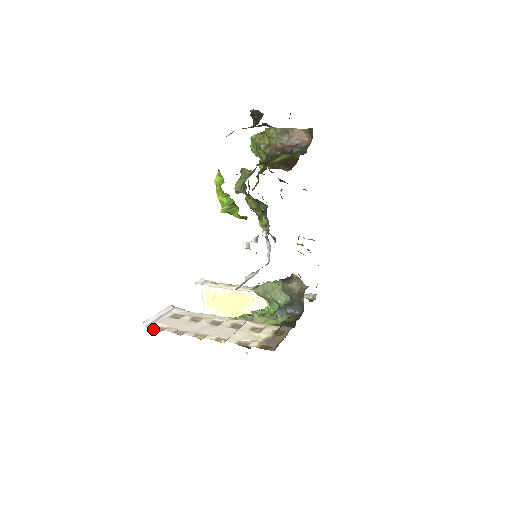
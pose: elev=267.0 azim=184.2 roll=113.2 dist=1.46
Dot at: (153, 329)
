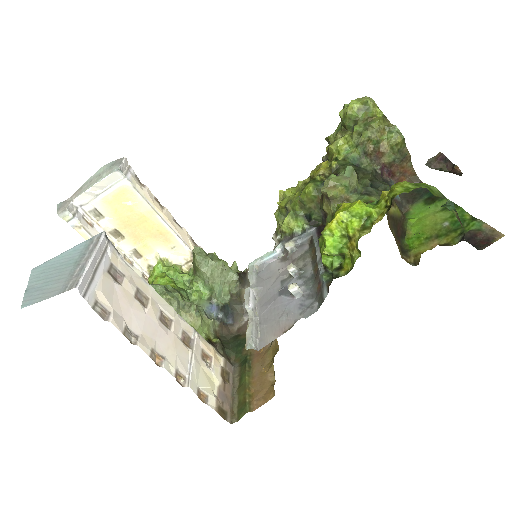
Dot at: (93, 309)
